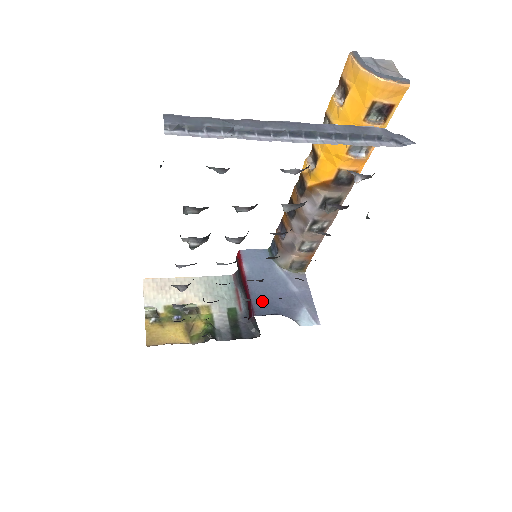
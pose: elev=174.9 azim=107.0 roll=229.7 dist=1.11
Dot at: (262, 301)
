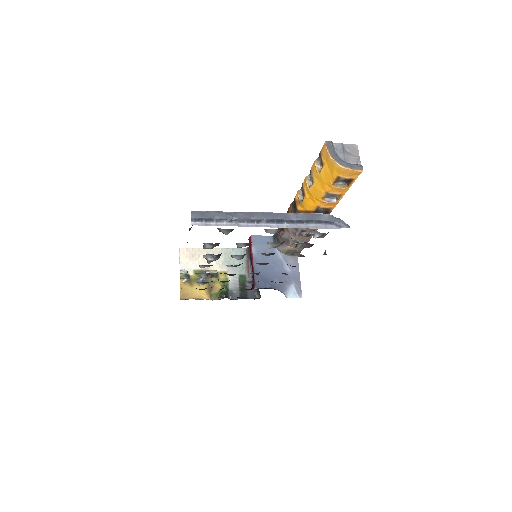
Dot at: (262, 277)
